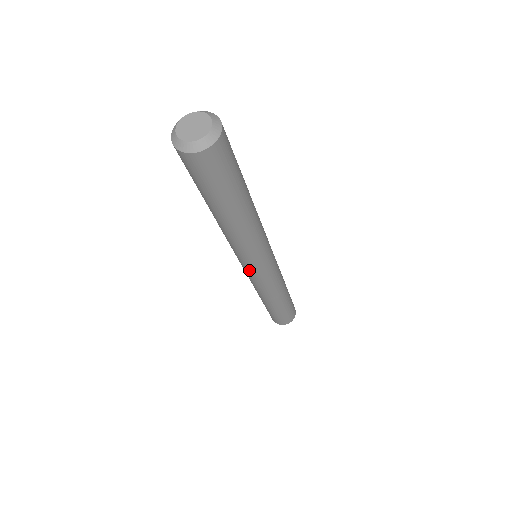
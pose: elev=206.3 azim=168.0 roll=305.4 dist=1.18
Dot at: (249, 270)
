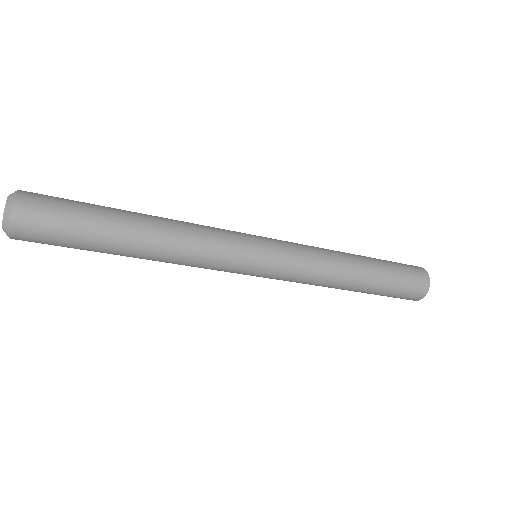
Dot at: (251, 275)
